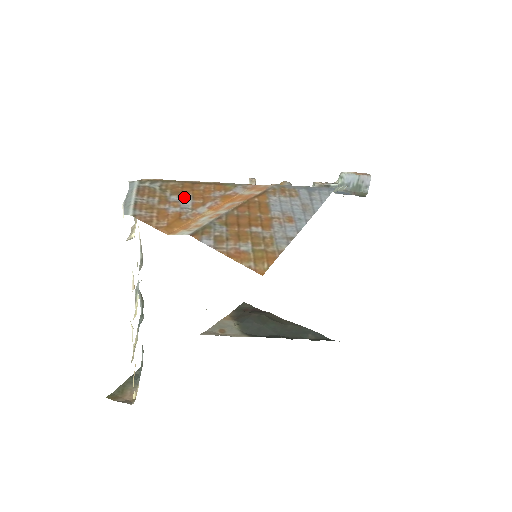
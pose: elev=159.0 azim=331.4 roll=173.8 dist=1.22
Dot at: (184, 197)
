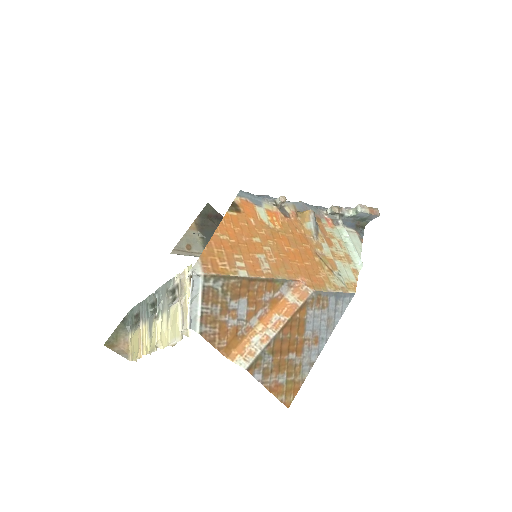
Dot at: (241, 303)
